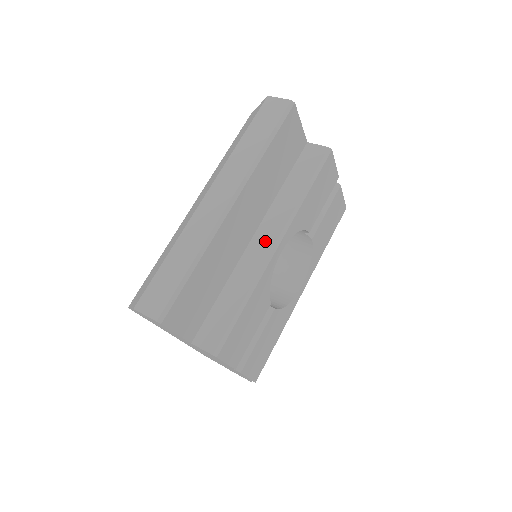
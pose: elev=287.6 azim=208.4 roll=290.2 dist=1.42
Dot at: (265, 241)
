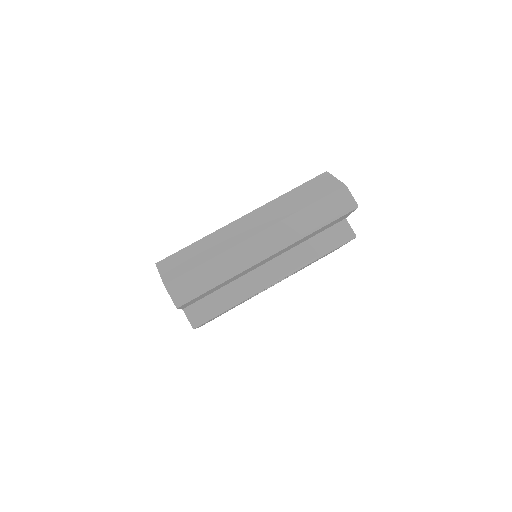
Dot at: (271, 273)
